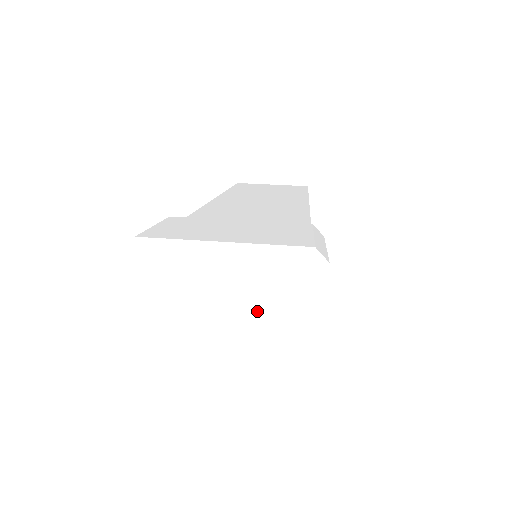
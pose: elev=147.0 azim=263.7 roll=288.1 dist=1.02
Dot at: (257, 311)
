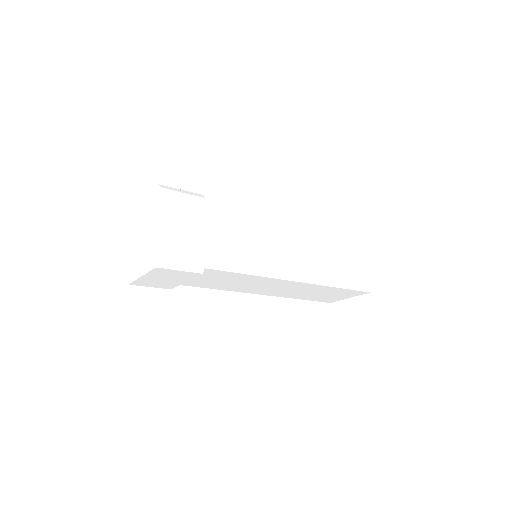
Dot at: (149, 218)
